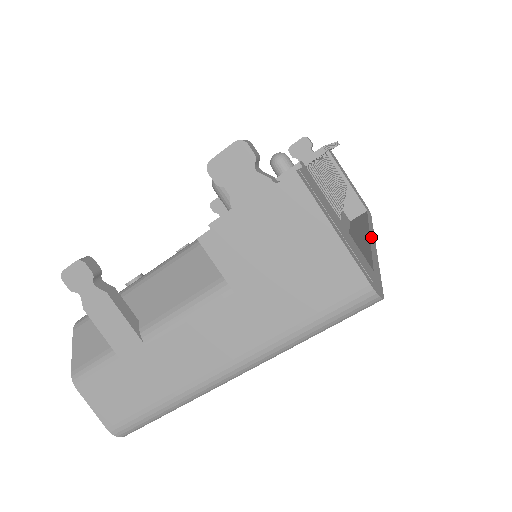
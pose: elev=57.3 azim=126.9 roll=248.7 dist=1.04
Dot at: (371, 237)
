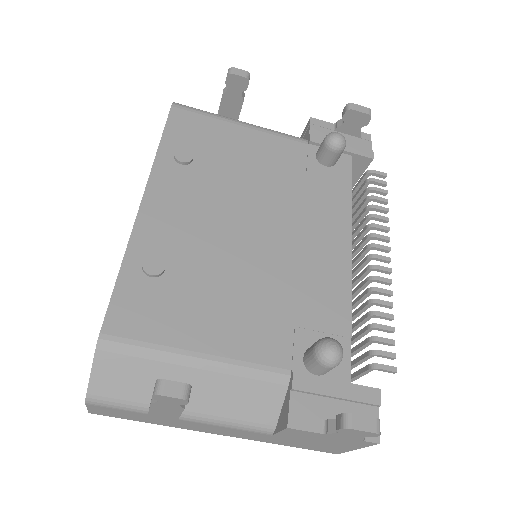
Dot at: occluded
